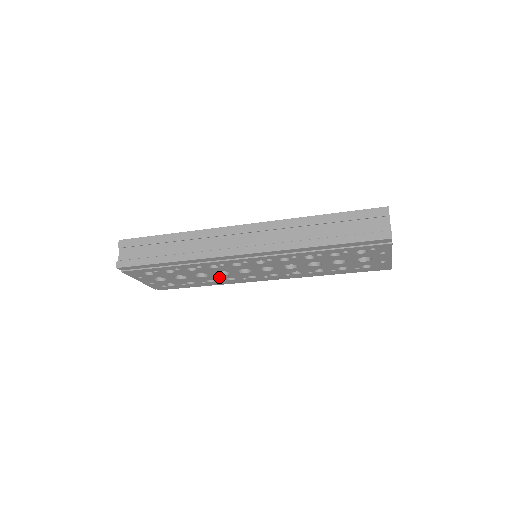
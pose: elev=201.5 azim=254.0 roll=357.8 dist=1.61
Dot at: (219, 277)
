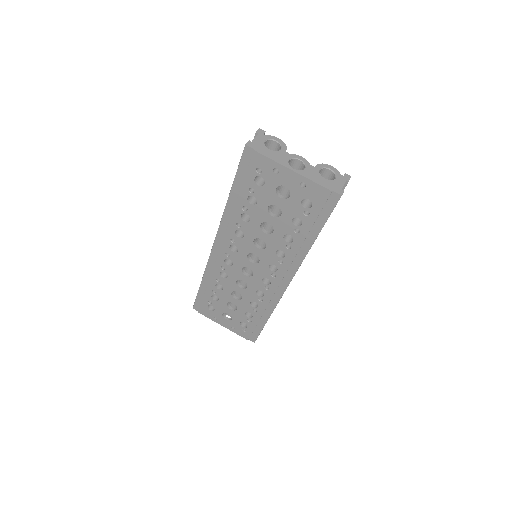
Dot at: (250, 294)
